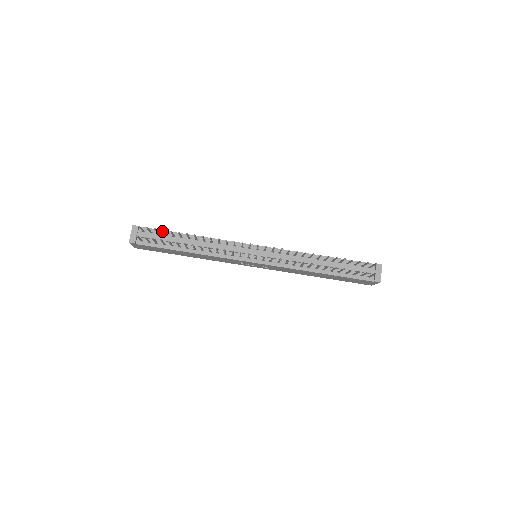
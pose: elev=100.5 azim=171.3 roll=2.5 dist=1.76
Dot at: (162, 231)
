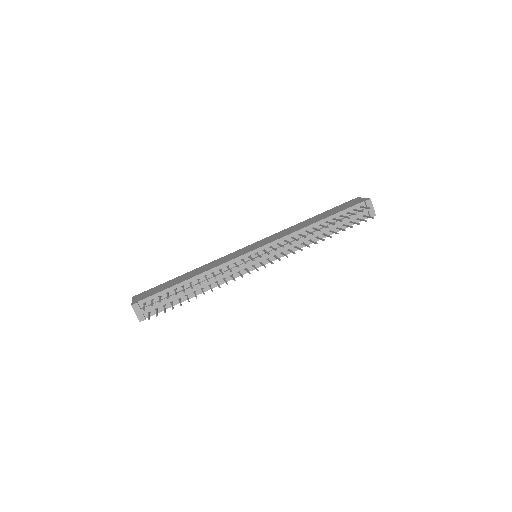
Dot at: (161, 292)
